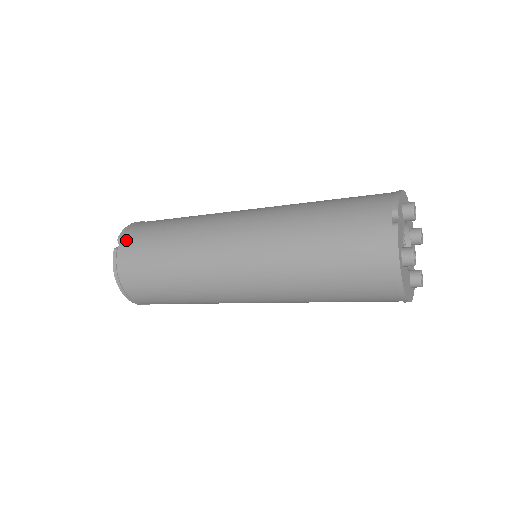
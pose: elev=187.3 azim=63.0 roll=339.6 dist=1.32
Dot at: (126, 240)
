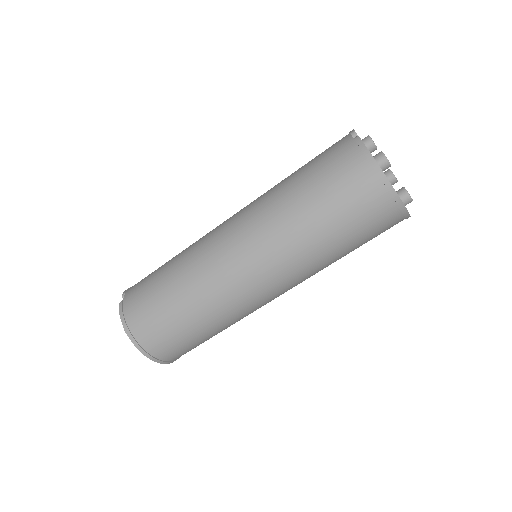
Dot at: (130, 291)
